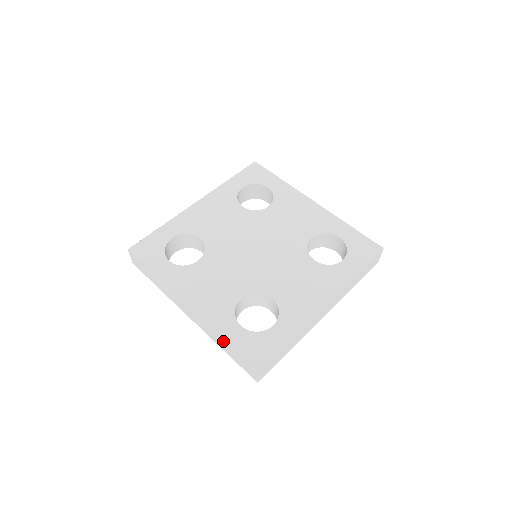
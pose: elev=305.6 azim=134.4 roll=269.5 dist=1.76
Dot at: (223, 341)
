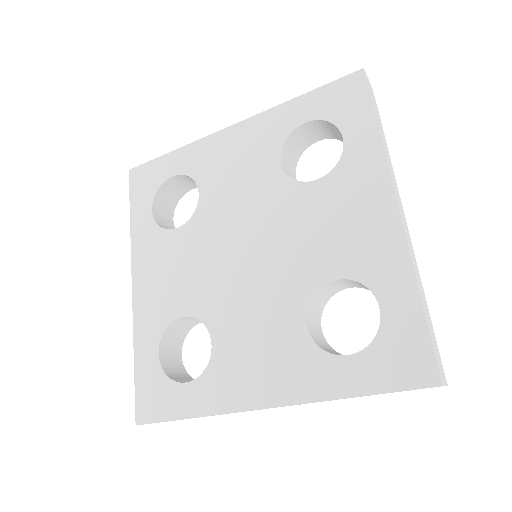
Dot at: (137, 357)
